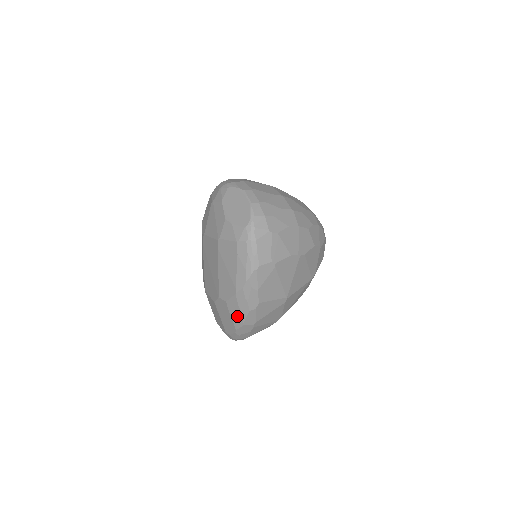
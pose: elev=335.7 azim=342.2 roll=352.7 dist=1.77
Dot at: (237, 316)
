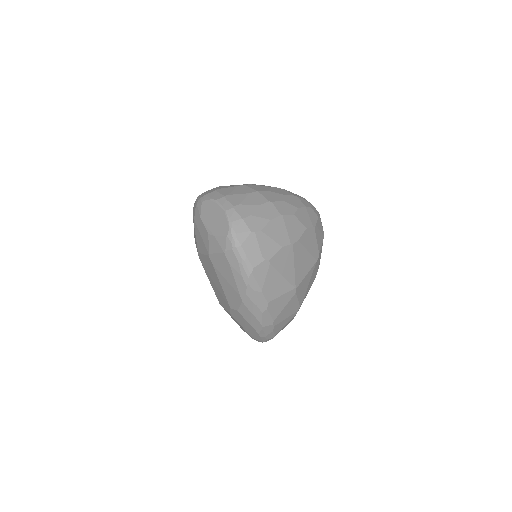
Dot at: (253, 321)
